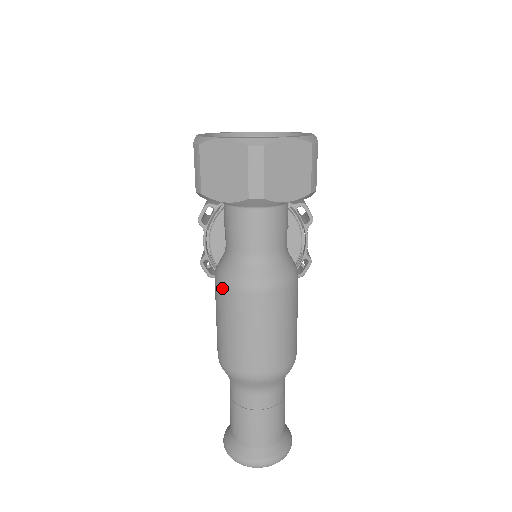
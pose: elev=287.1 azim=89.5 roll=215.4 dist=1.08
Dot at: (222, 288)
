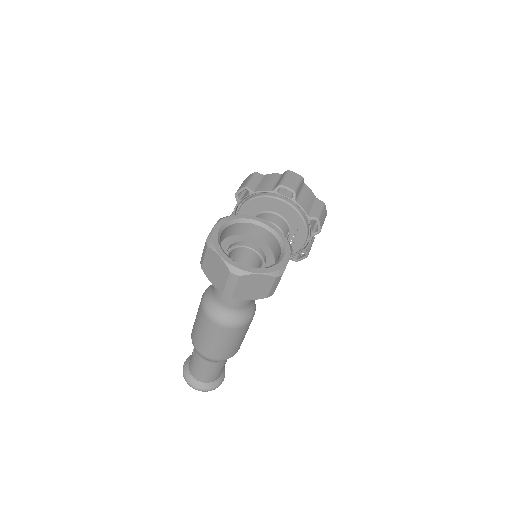
Dot at: (201, 309)
